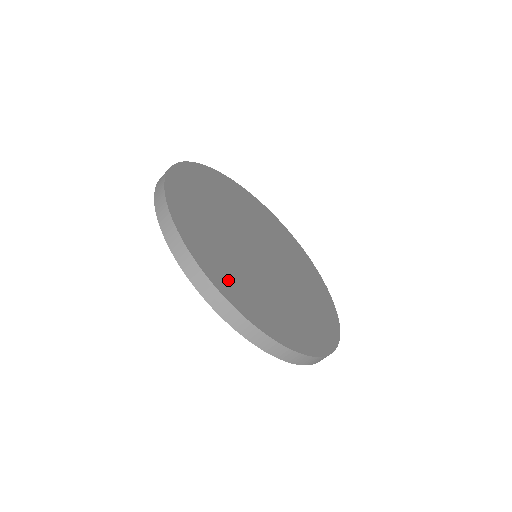
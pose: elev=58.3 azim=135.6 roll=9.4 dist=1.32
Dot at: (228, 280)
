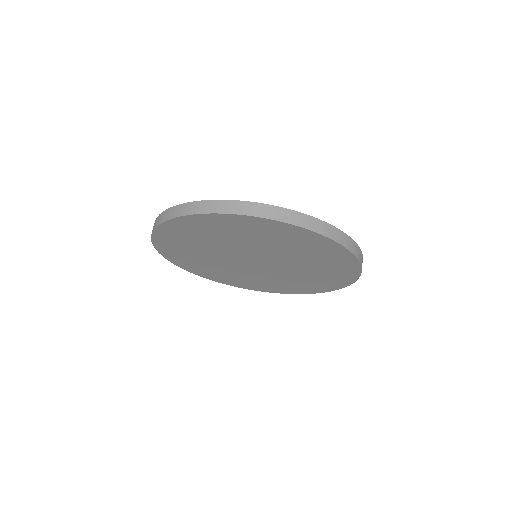
Dot at: occluded
